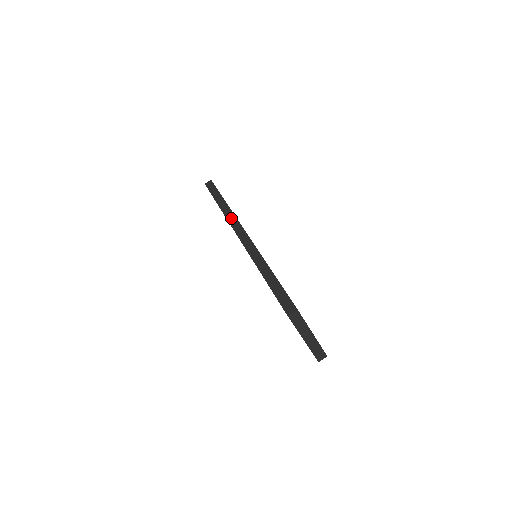
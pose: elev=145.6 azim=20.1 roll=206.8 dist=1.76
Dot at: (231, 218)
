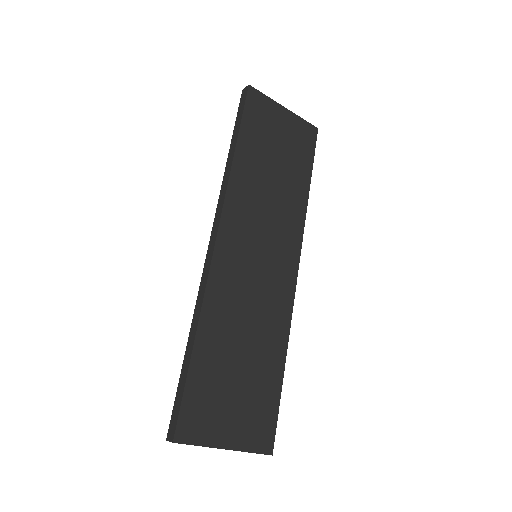
Dot at: (221, 197)
